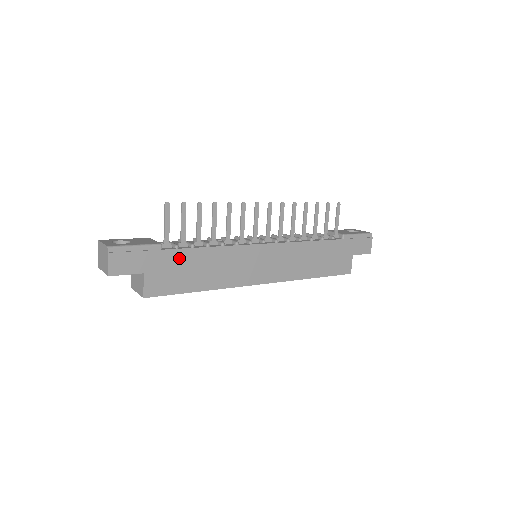
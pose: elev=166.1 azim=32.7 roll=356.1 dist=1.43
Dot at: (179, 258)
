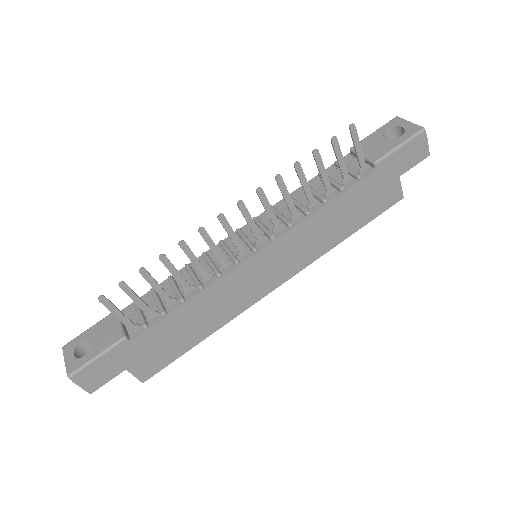
Dot at: (155, 335)
